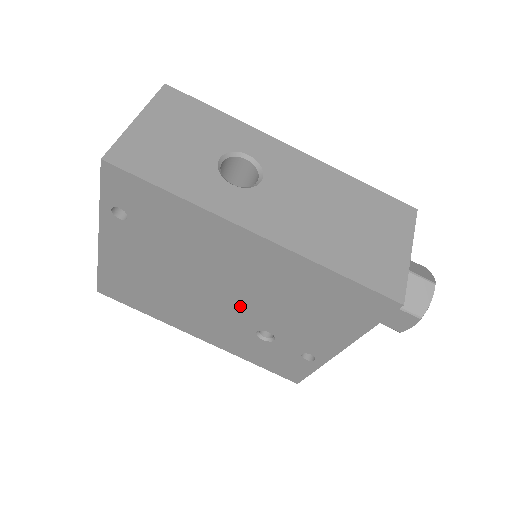
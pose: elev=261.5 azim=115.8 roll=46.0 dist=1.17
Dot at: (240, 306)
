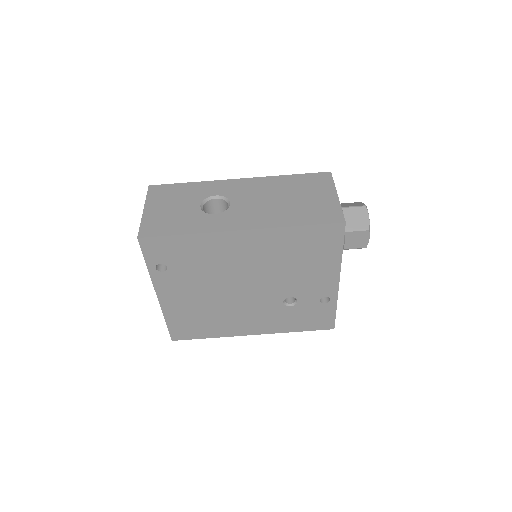
Dot at: (262, 288)
